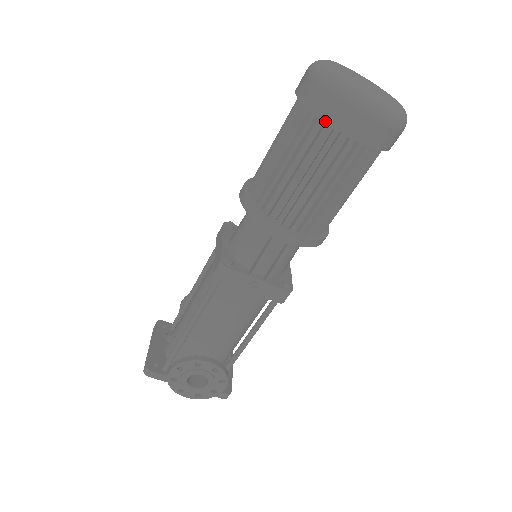
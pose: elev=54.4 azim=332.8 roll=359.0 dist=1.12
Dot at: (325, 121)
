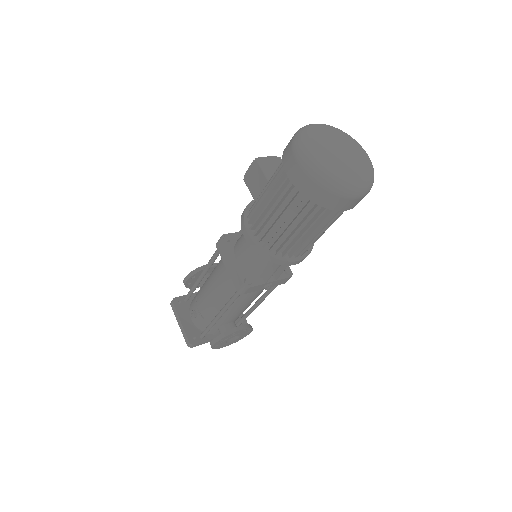
Dot at: (324, 207)
